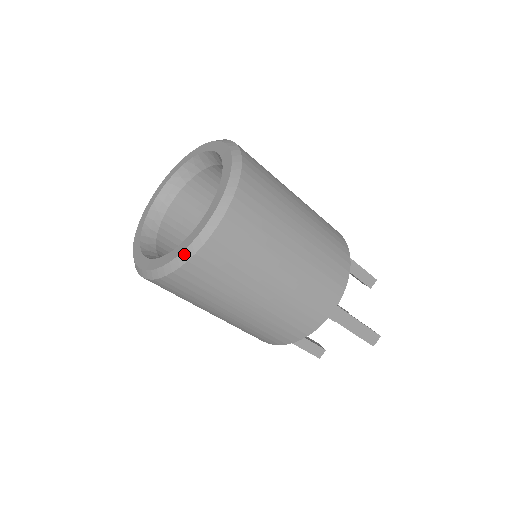
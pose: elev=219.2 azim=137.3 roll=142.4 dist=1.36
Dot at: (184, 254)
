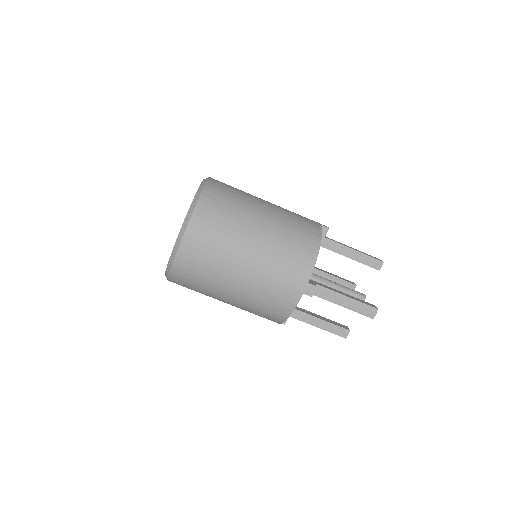
Dot at: (171, 257)
